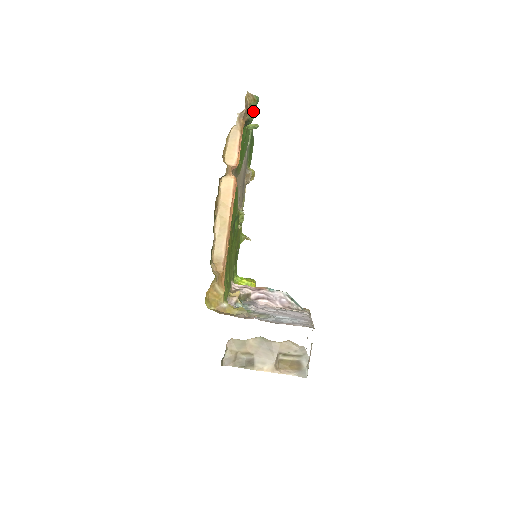
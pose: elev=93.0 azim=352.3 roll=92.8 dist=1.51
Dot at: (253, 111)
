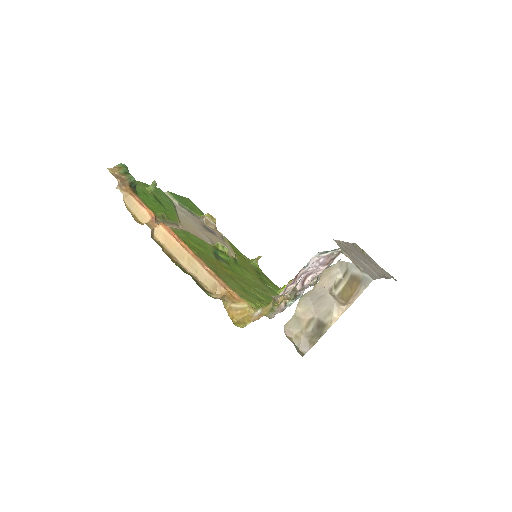
Dot at: (128, 175)
